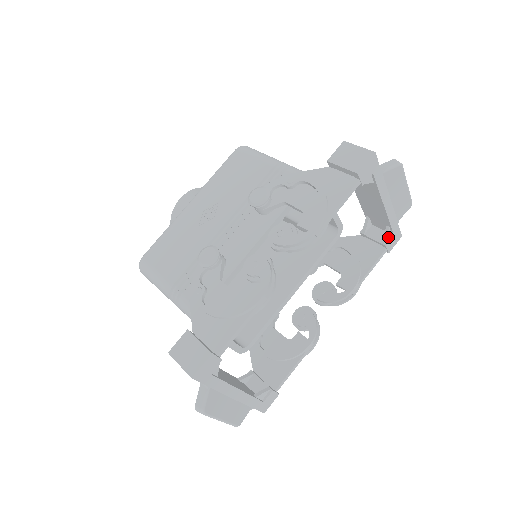
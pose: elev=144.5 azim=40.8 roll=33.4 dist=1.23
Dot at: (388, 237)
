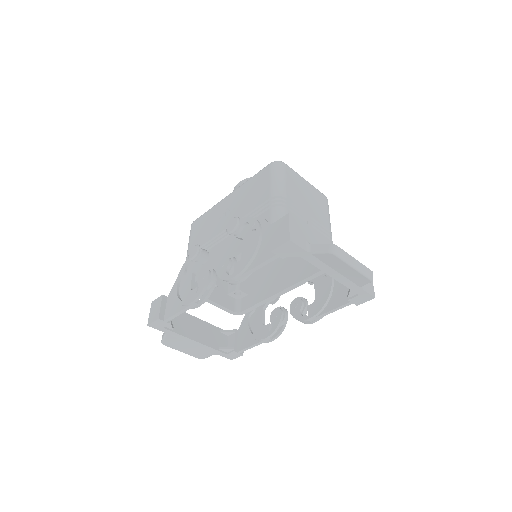
Dot at: (353, 294)
